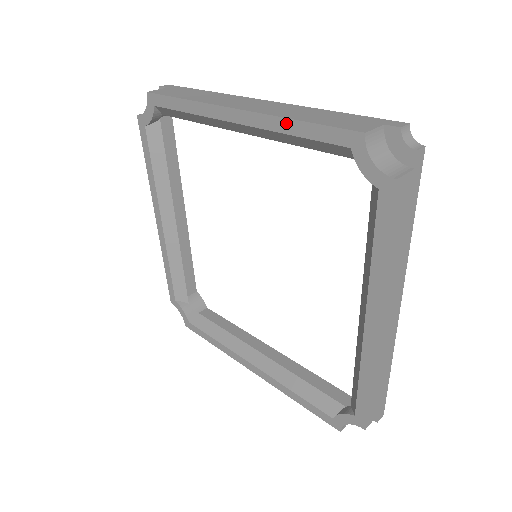
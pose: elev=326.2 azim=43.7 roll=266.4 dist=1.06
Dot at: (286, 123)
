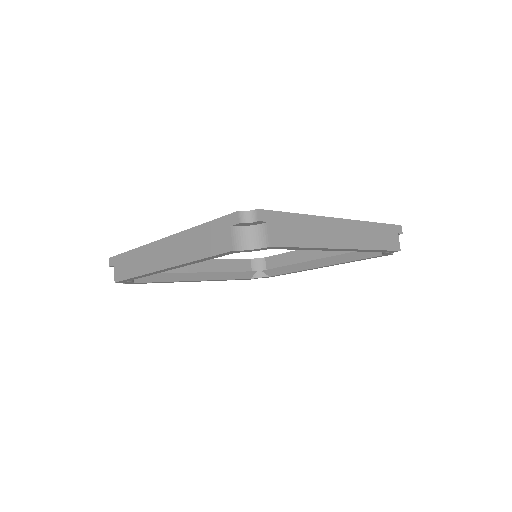
Dot at: occluded
